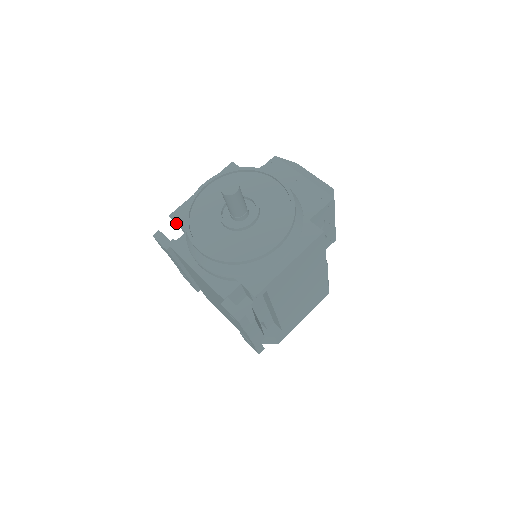
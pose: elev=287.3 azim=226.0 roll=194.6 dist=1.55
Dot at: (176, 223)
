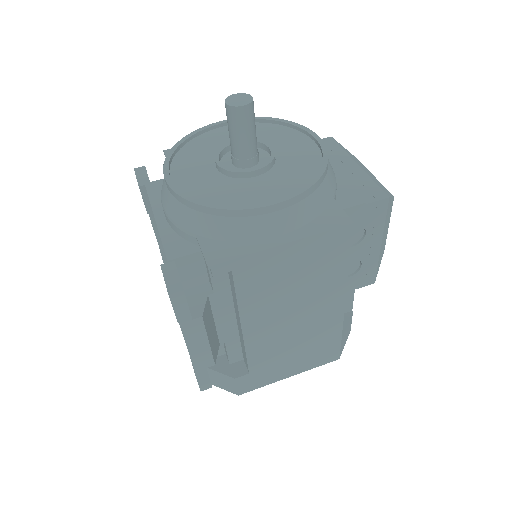
Dot at: occluded
